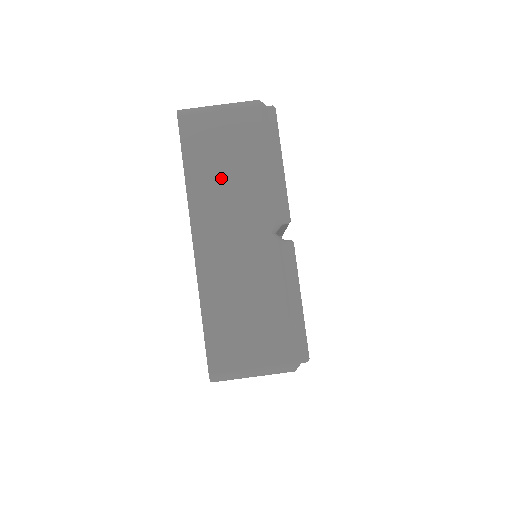
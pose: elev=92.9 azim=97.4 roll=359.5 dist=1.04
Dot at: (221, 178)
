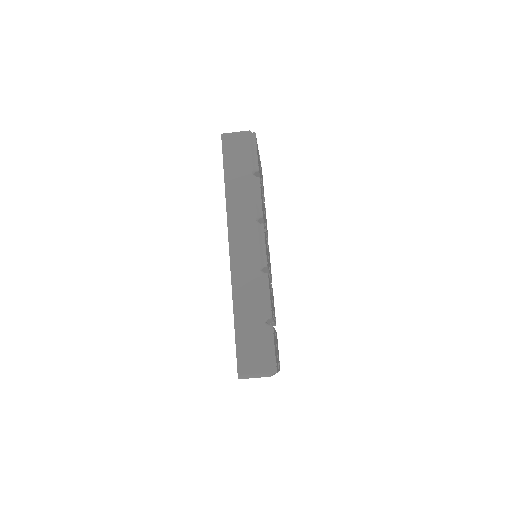
Dot at: occluded
